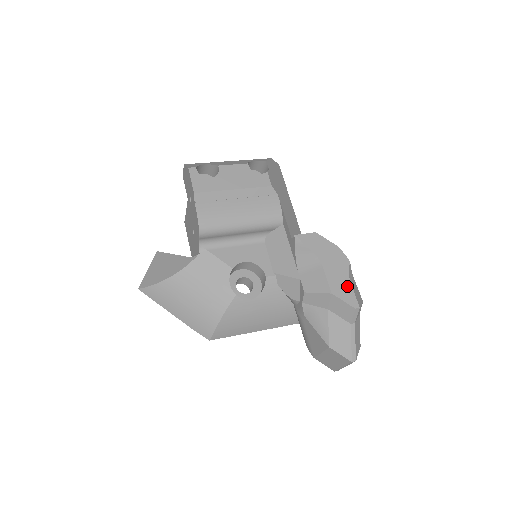
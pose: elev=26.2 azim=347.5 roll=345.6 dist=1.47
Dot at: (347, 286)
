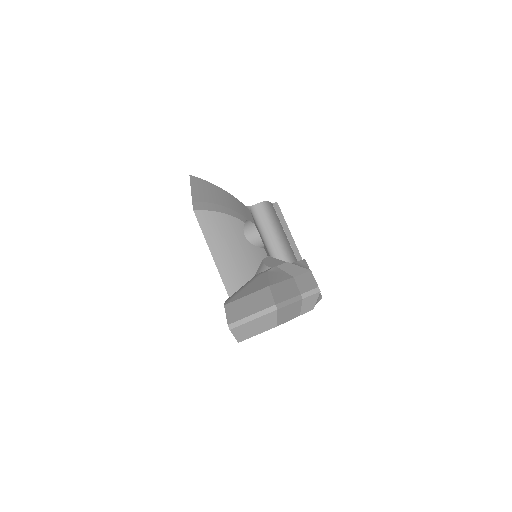
Dot at: occluded
